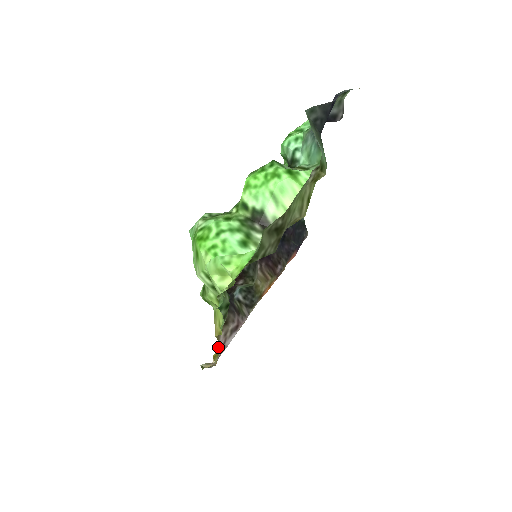
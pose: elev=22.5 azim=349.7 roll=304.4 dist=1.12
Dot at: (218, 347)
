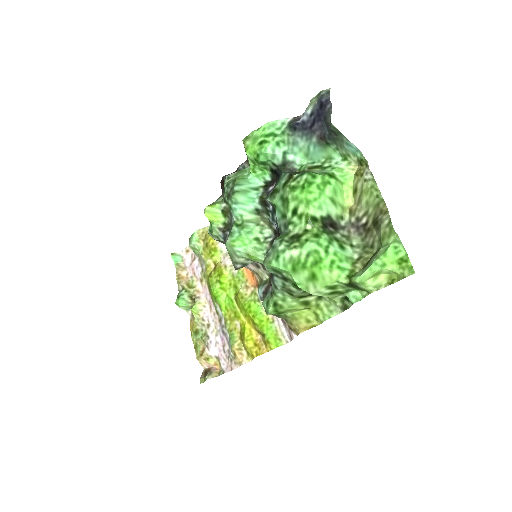
Dot at: (248, 348)
